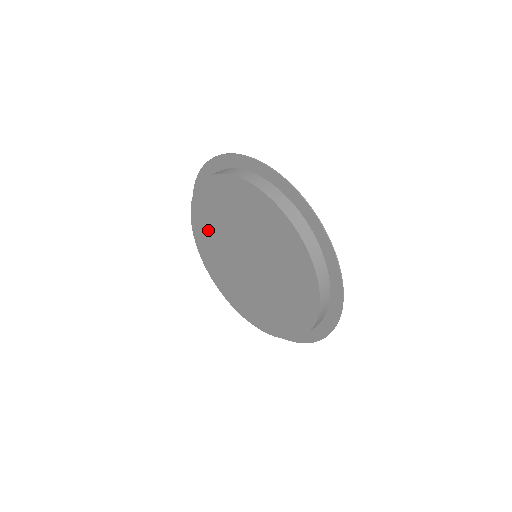
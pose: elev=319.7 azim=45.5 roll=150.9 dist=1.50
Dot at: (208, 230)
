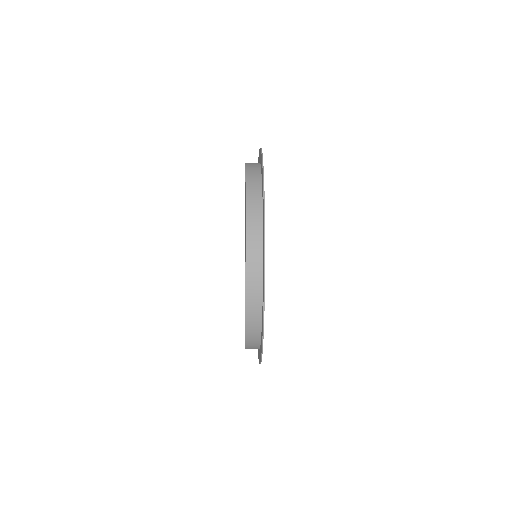
Dot at: occluded
